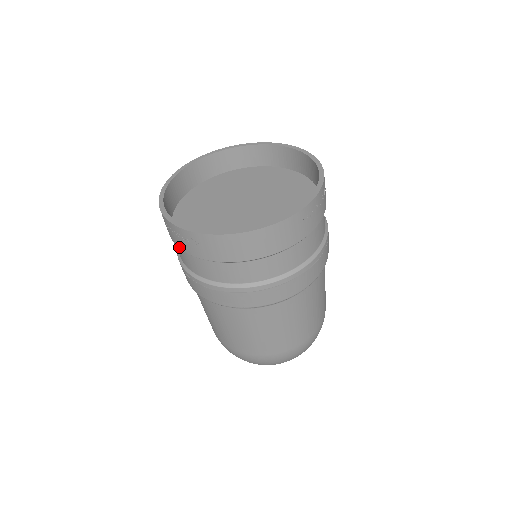
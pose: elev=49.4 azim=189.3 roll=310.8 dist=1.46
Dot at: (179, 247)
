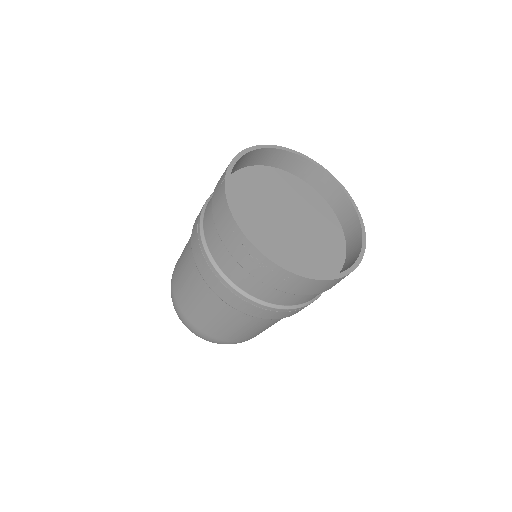
Dot at: (251, 273)
